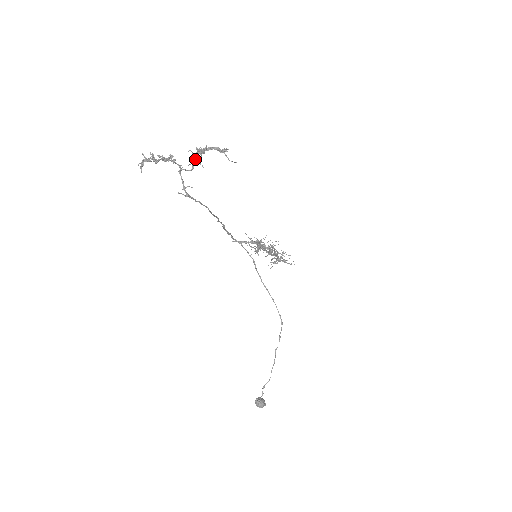
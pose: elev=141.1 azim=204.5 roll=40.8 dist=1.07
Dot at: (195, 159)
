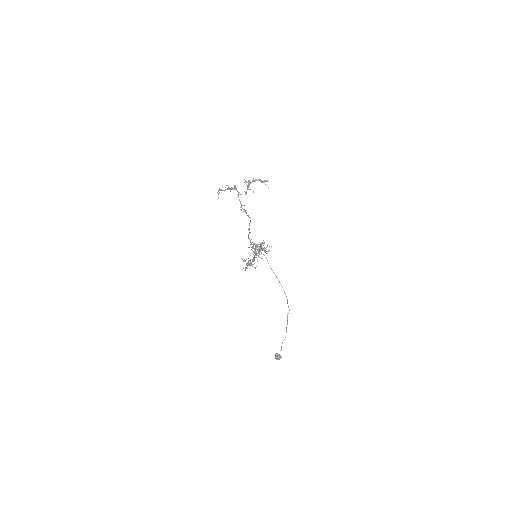
Dot at: (248, 187)
